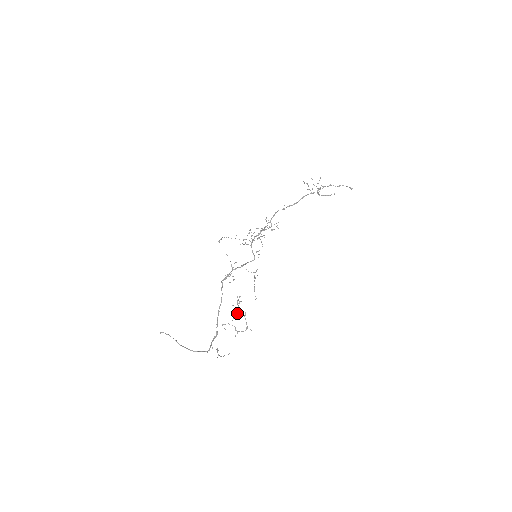
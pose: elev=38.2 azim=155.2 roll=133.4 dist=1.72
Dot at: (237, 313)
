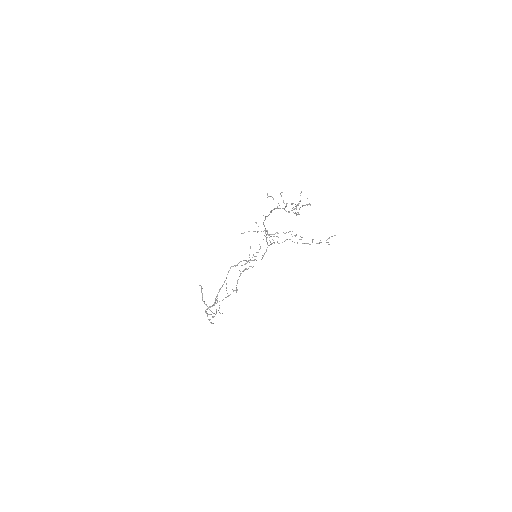
Dot at: (227, 296)
